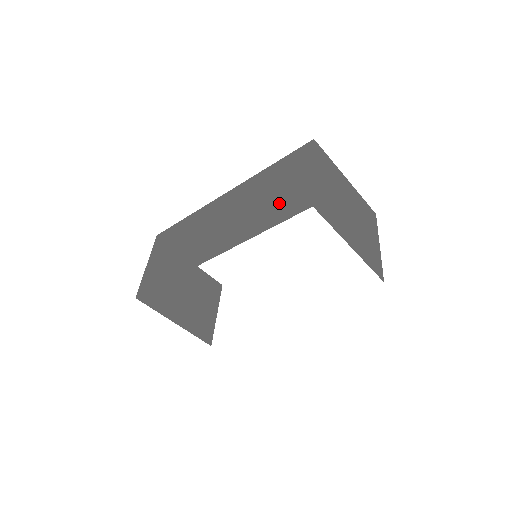
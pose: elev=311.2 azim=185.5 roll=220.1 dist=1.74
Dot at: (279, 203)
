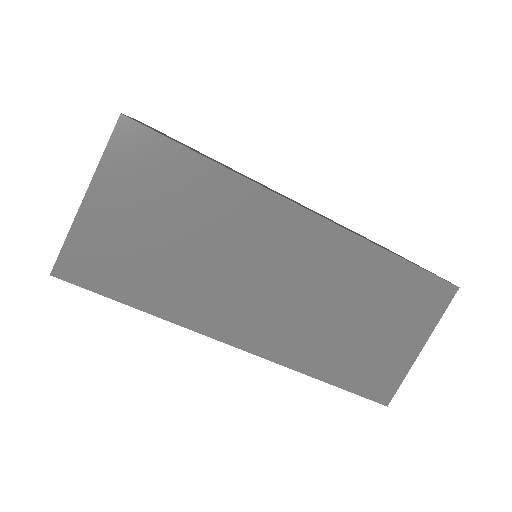
Dot at: (365, 356)
